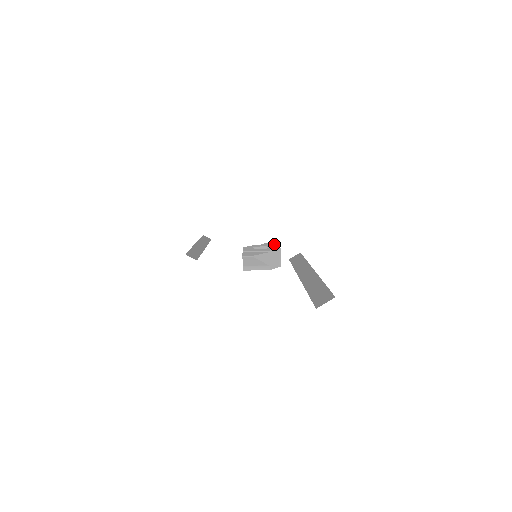
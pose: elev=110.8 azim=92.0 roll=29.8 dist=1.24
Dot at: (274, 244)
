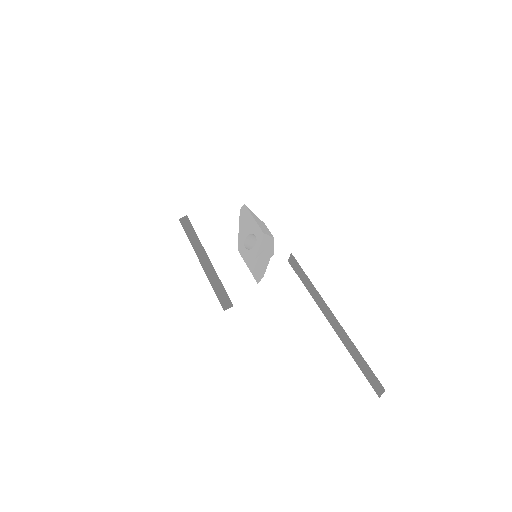
Dot at: (250, 221)
